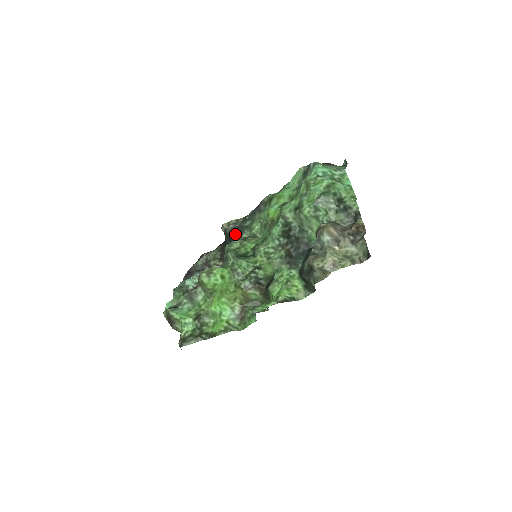
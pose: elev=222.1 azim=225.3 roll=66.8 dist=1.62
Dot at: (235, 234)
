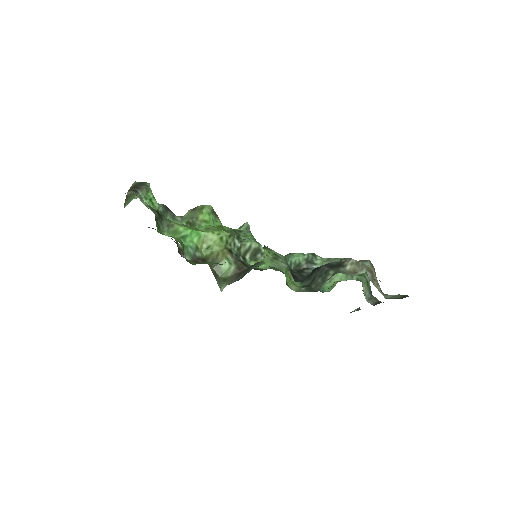
Dot at: occluded
